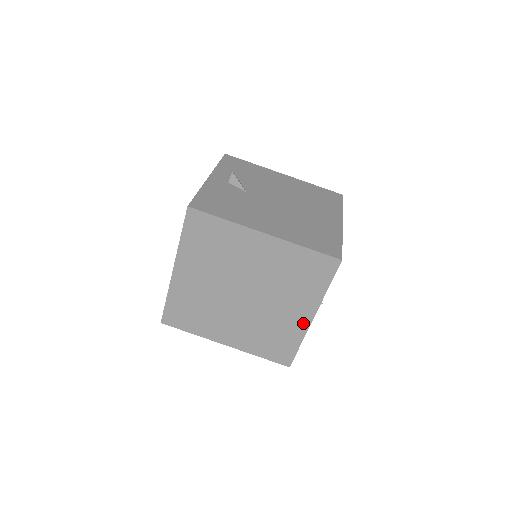
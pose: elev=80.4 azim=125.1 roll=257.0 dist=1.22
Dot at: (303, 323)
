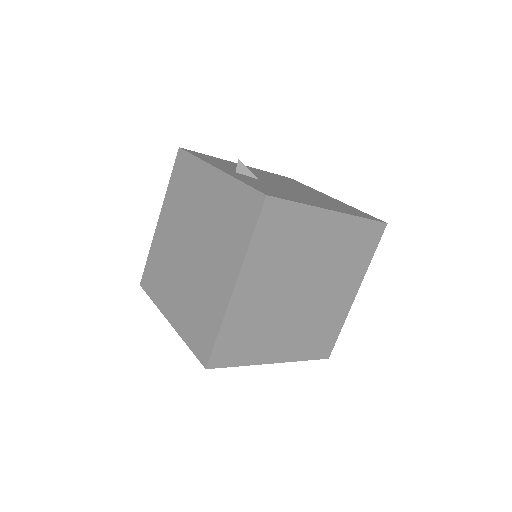
Dot at: (348, 303)
